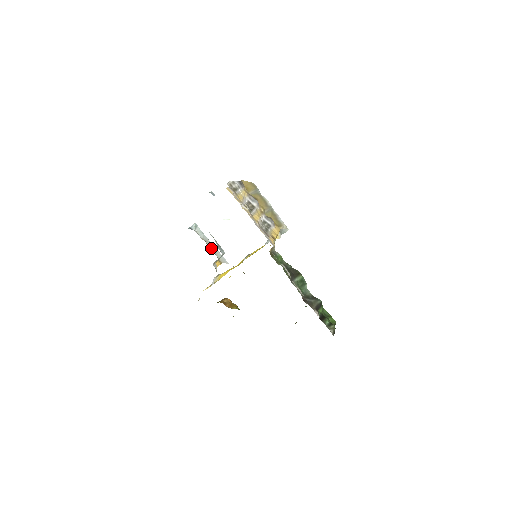
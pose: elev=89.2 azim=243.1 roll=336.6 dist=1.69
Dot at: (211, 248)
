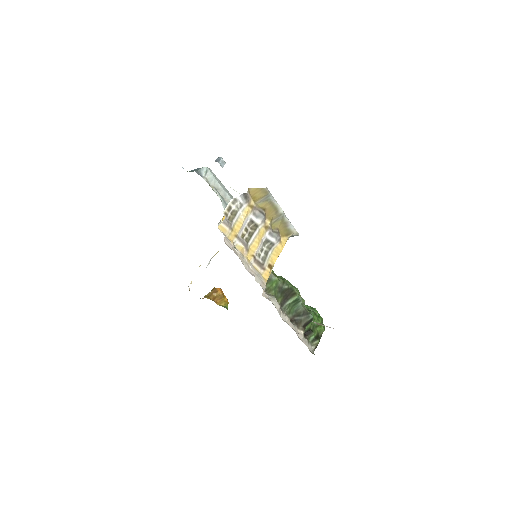
Dot at: (222, 196)
